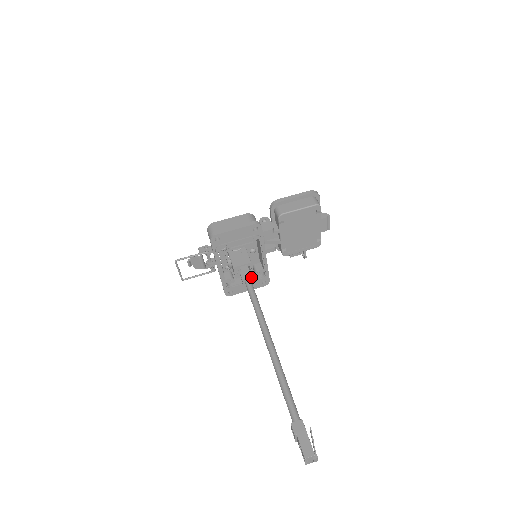
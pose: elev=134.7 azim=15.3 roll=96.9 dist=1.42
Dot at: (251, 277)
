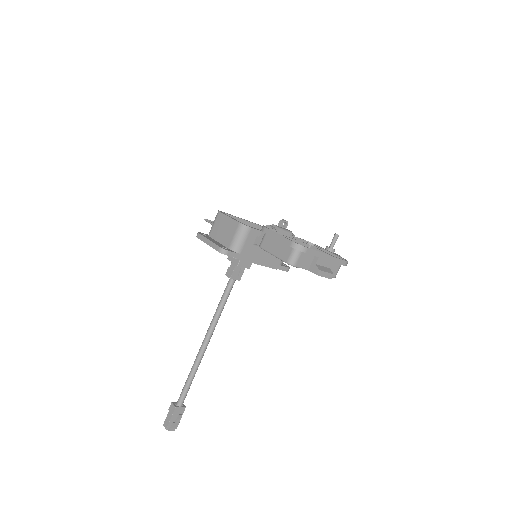
Dot at: occluded
